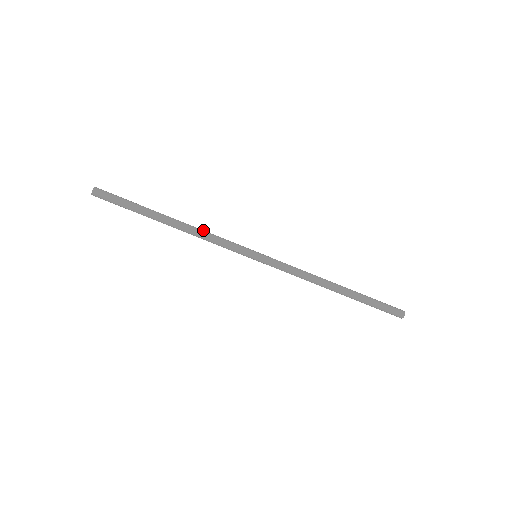
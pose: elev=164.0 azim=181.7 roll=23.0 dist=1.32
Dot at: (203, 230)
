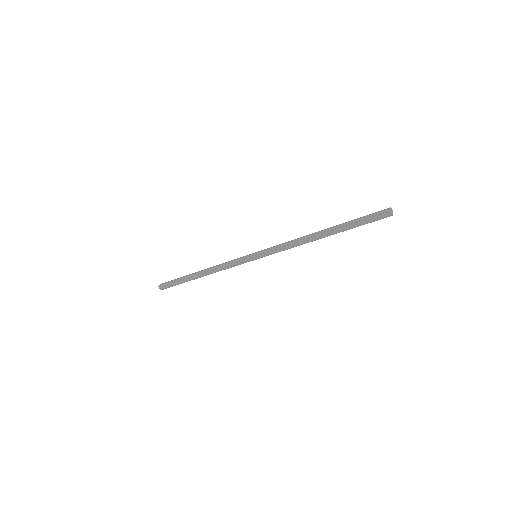
Dot at: occluded
